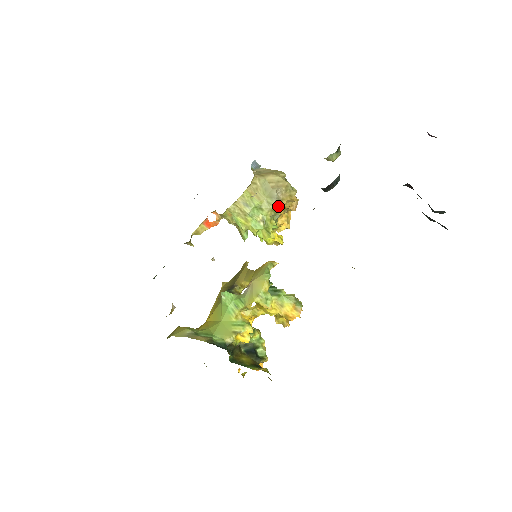
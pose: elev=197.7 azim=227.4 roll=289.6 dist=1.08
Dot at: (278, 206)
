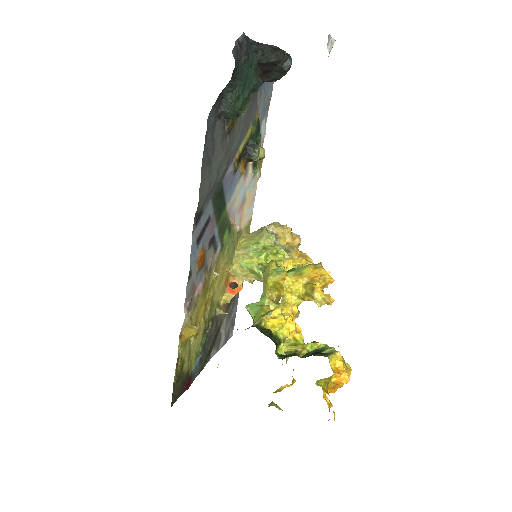
Dot at: (271, 233)
